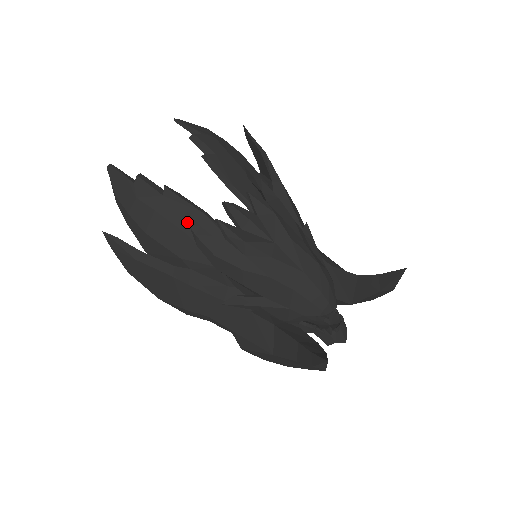
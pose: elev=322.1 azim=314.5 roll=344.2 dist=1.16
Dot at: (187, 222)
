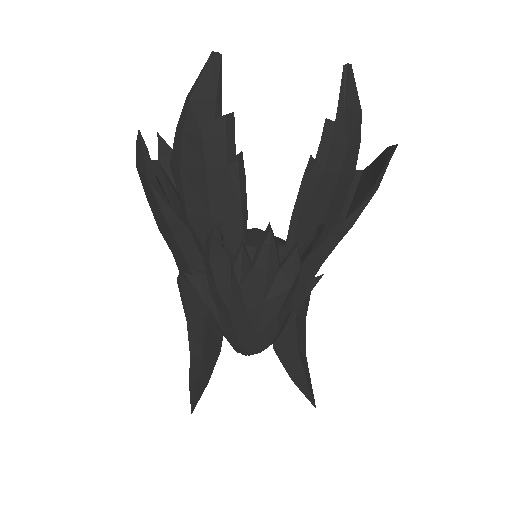
Dot at: (221, 209)
